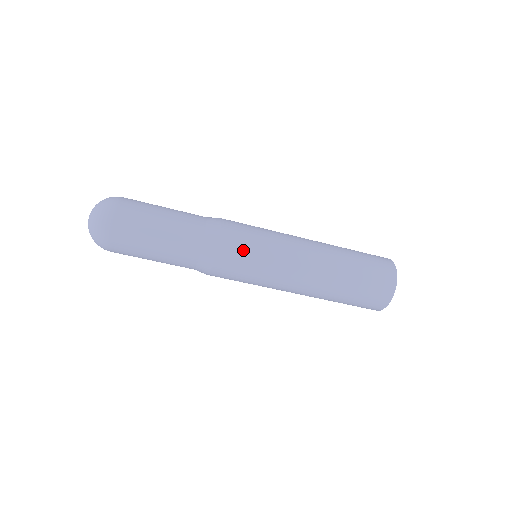
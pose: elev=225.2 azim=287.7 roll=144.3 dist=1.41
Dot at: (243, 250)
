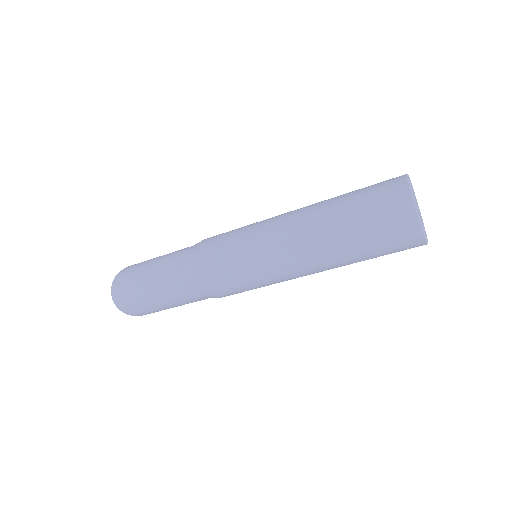
Dot at: (227, 275)
